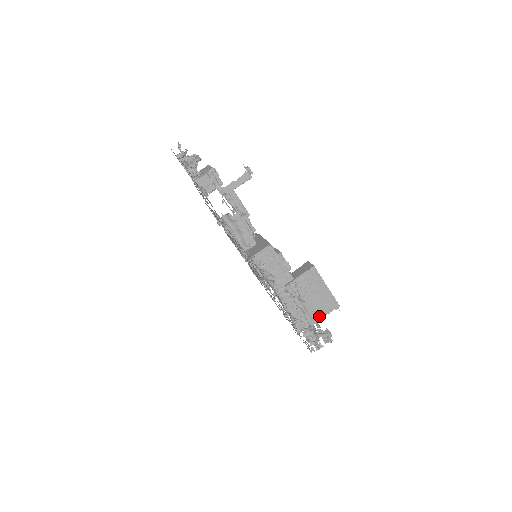
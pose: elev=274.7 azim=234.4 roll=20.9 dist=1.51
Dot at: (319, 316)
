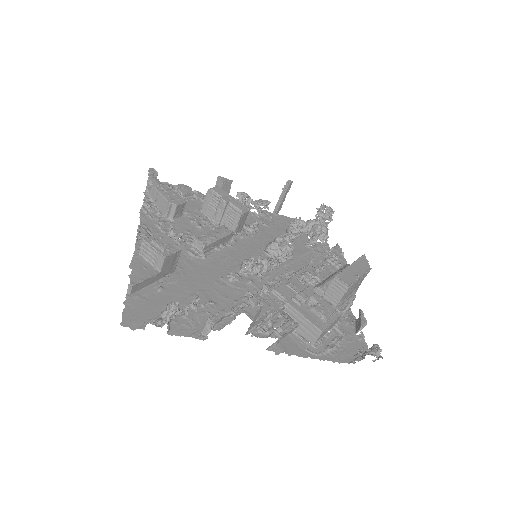
Dot at: occluded
